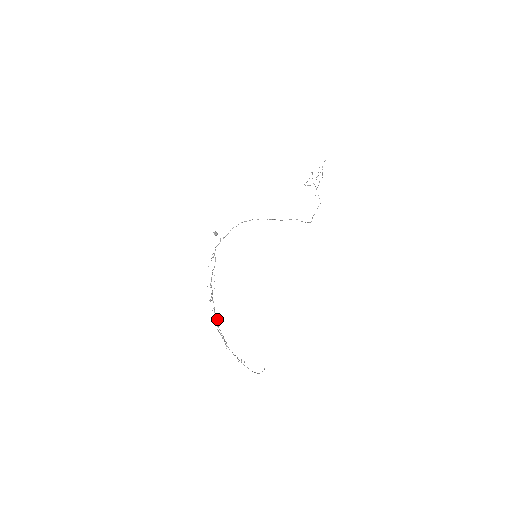
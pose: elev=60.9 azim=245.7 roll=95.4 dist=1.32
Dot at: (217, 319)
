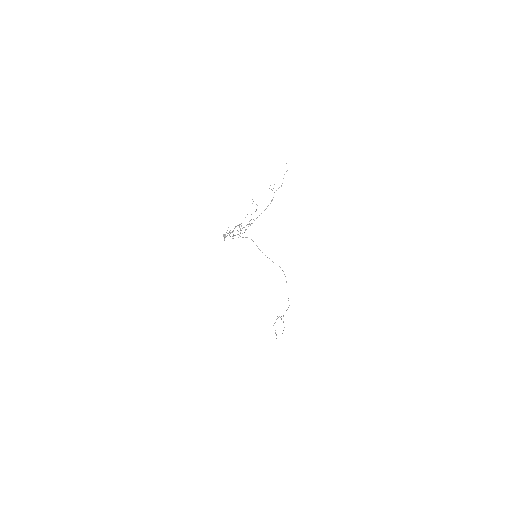
Dot at: (242, 233)
